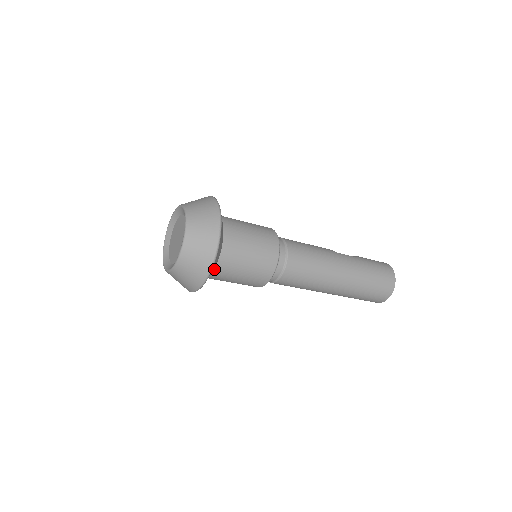
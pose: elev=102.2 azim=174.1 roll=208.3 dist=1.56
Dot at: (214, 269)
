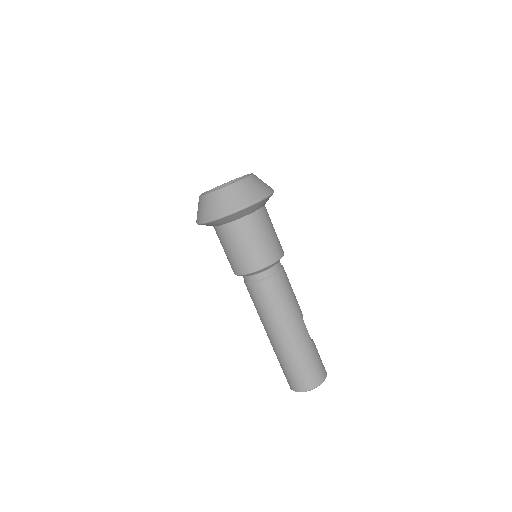
Dot at: (222, 225)
